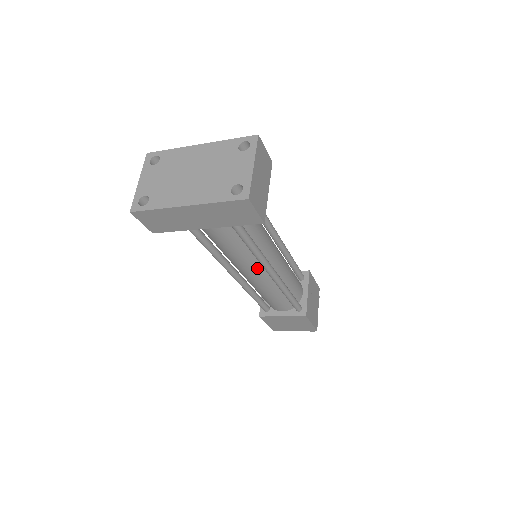
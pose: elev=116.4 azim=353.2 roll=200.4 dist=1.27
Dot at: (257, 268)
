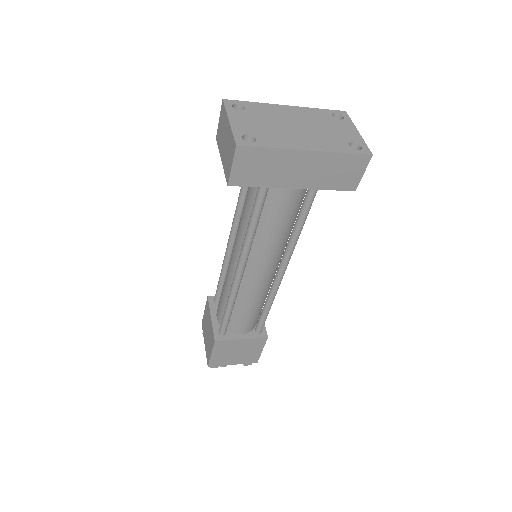
Dot at: (274, 263)
